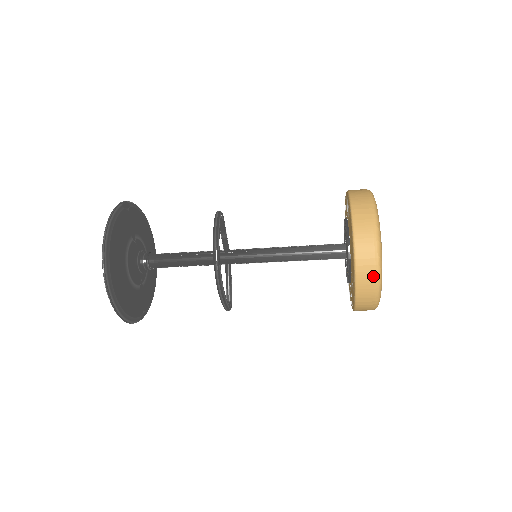
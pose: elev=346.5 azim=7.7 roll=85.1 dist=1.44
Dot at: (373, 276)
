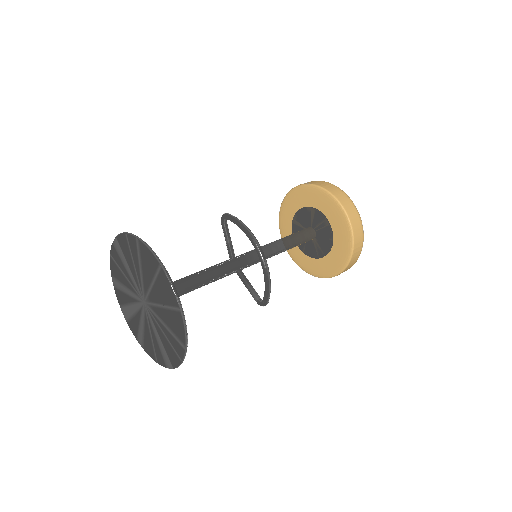
Dot at: (359, 220)
